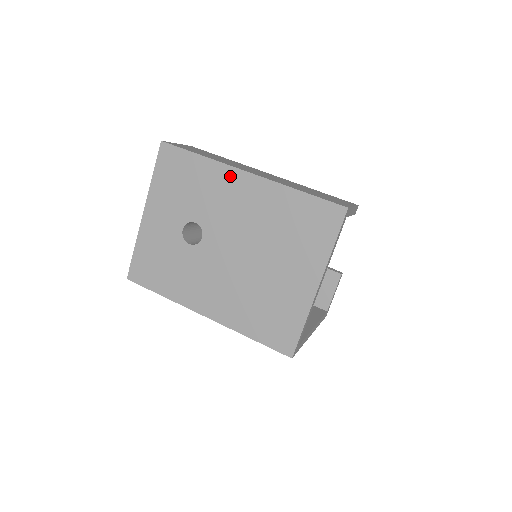
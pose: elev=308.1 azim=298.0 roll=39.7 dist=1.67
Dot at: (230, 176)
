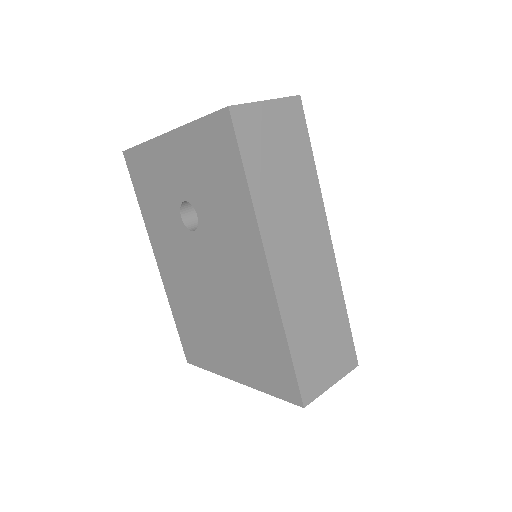
Dot at: (253, 244)
